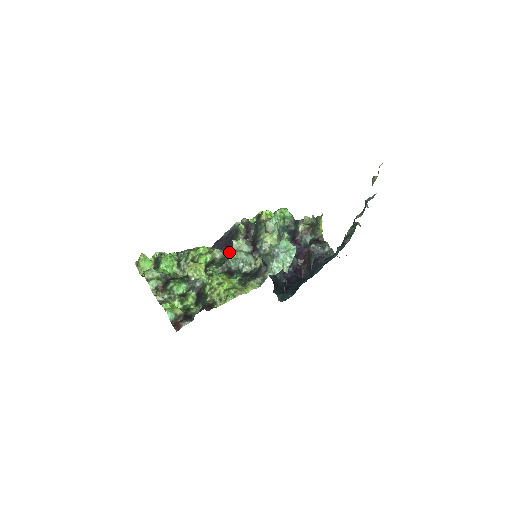
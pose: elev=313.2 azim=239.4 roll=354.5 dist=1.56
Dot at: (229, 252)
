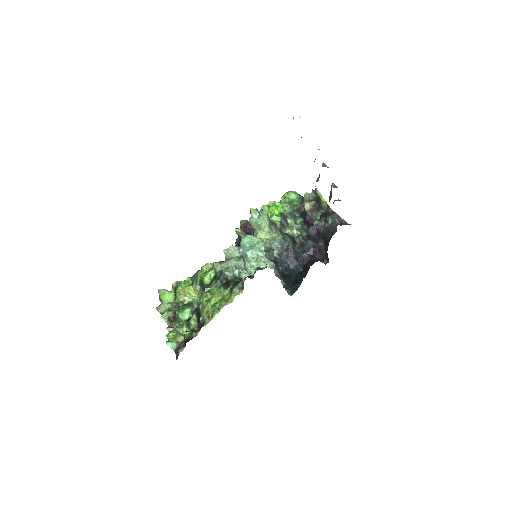
Dot at: occluded
